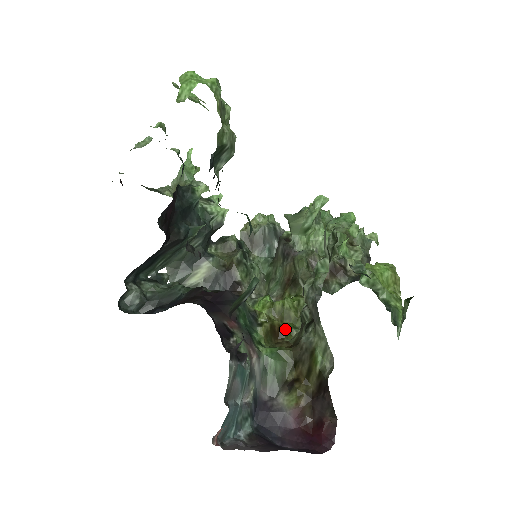
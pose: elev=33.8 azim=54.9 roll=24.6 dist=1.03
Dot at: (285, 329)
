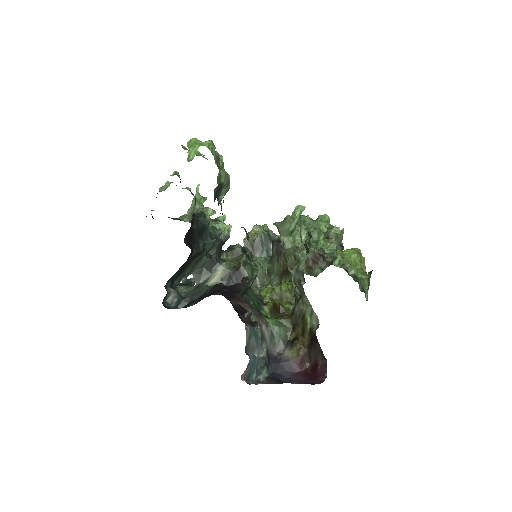
Dot at: (284, 306)
